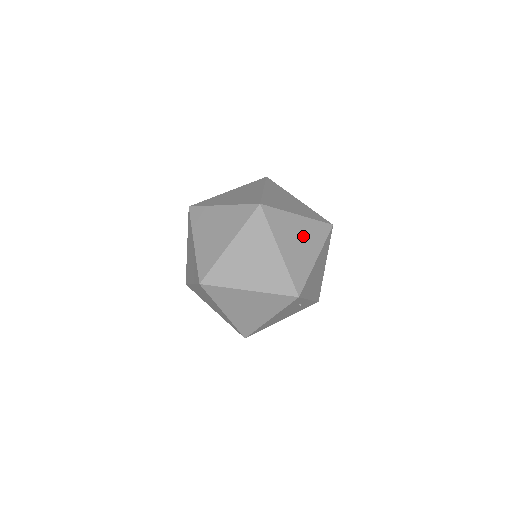
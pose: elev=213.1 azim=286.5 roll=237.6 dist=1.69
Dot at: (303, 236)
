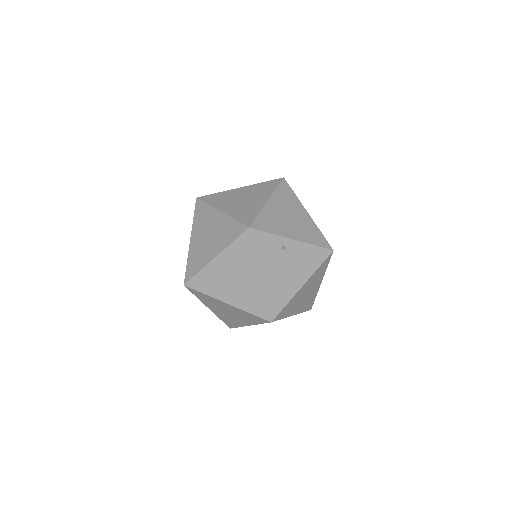
Dot at: (247, 195)
